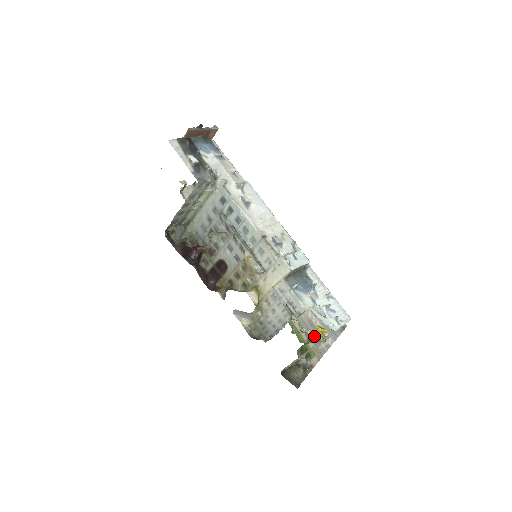
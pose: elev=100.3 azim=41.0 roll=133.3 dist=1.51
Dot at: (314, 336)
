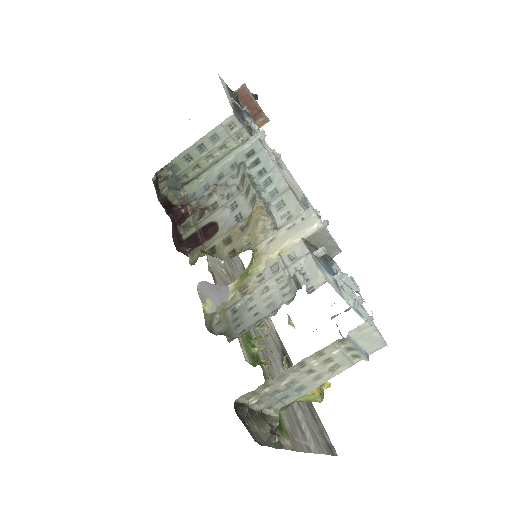
Dot at: occluded
